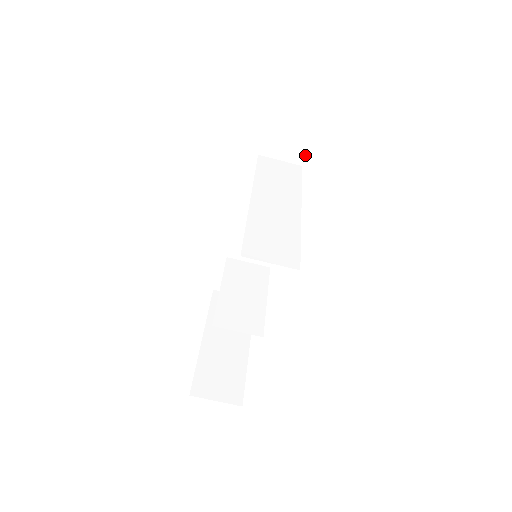
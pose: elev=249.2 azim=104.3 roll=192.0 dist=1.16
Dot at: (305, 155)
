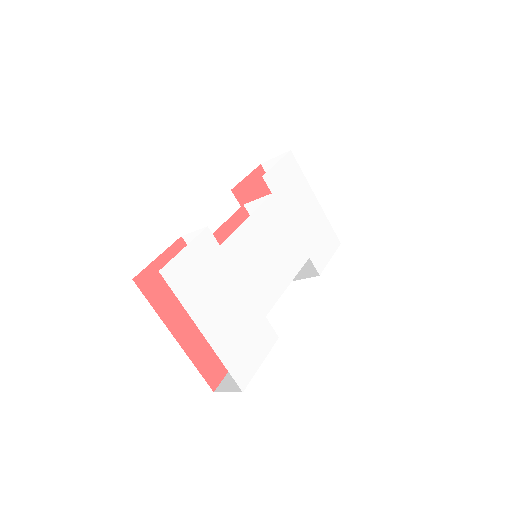
Dot at: occluded
